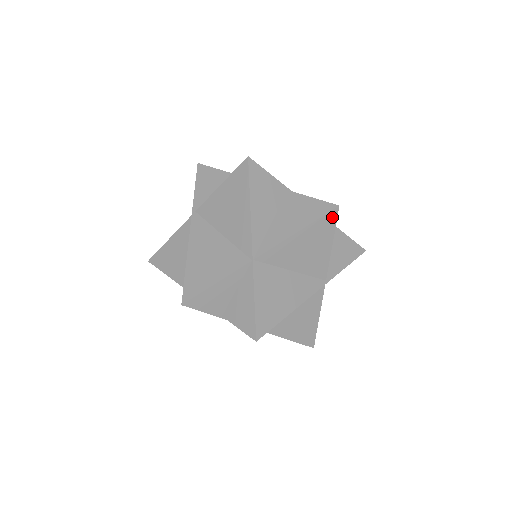
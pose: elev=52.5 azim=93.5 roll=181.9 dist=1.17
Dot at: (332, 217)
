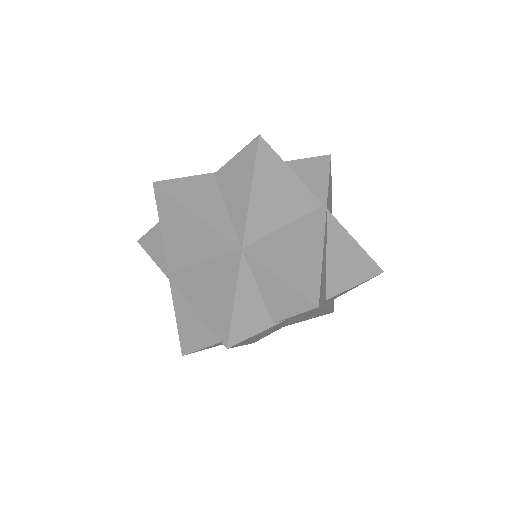
Dot at: (265, 149)
